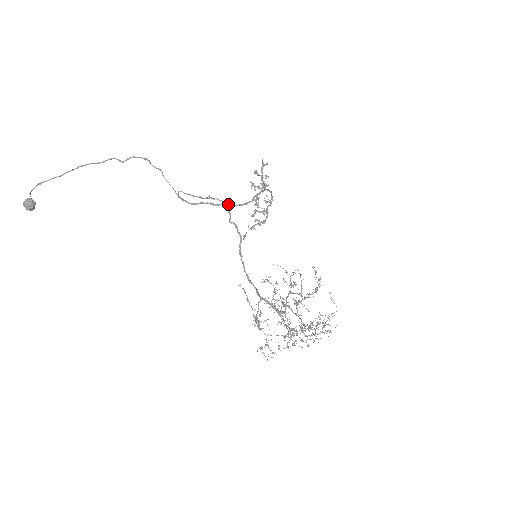
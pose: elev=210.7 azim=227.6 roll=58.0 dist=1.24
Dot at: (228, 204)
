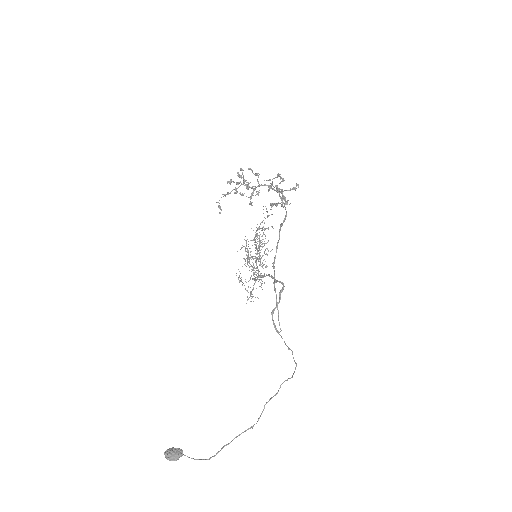
Dot at: occluded
